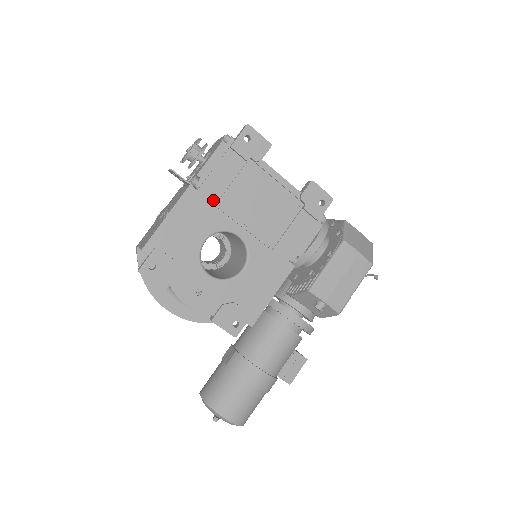
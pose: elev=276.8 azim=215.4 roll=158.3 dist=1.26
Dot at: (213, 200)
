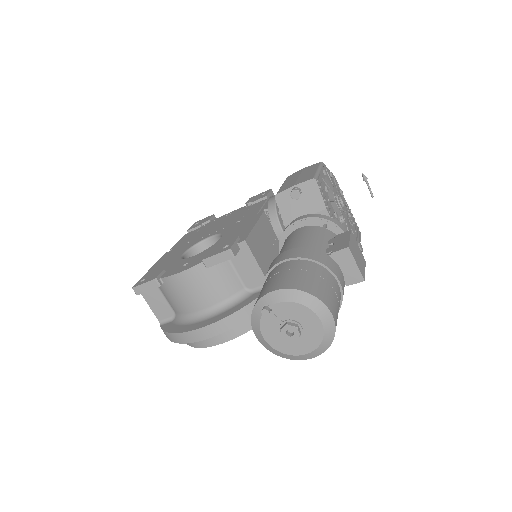
Dot at: (184, 245)
